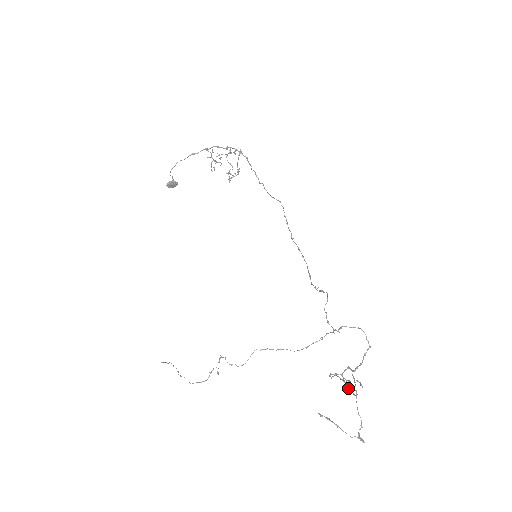
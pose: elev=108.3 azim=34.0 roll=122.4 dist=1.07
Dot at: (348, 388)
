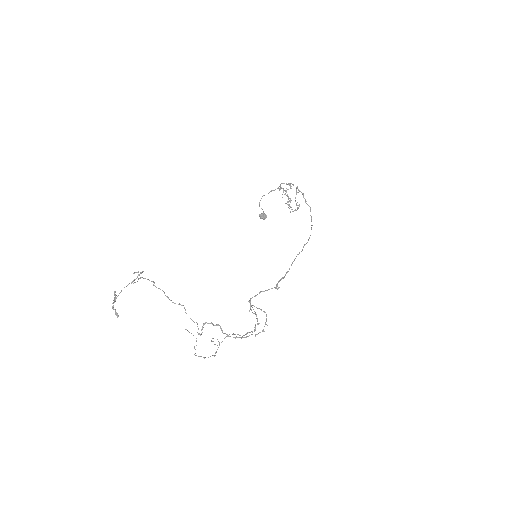
Dot at: (198, 333)
